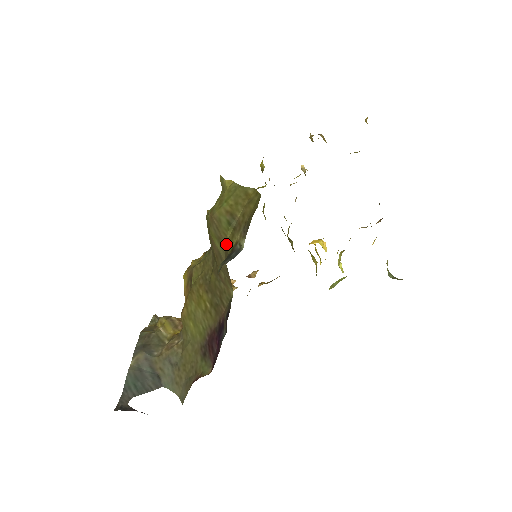
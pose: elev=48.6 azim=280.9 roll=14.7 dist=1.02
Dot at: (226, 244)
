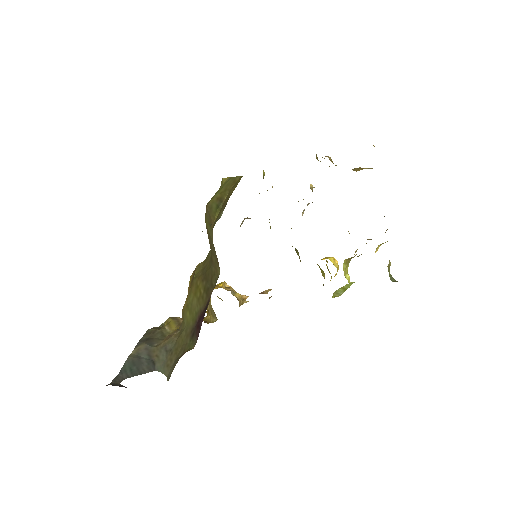
Dot at: (213, 224)
